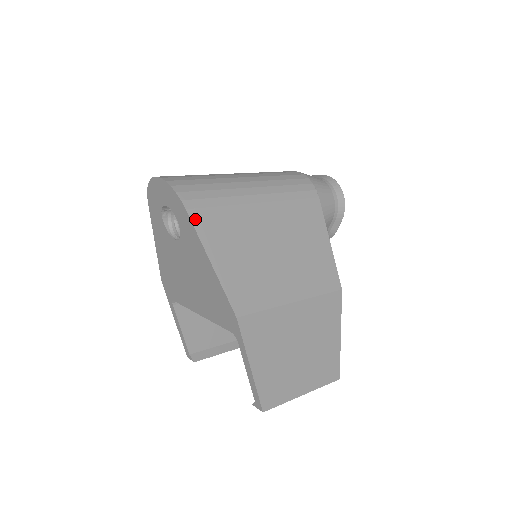
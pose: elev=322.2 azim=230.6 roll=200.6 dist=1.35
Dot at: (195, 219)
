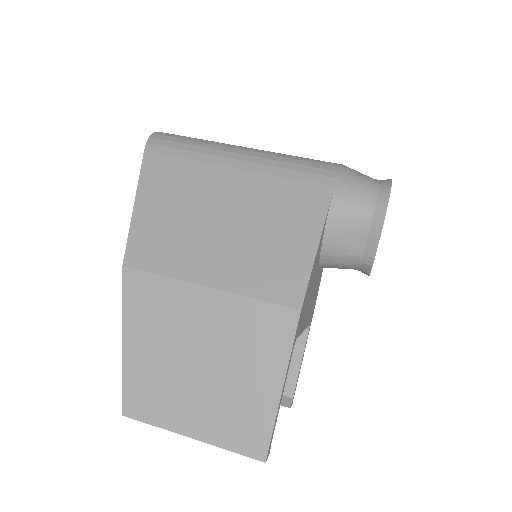
Dot at: (147, 161)
